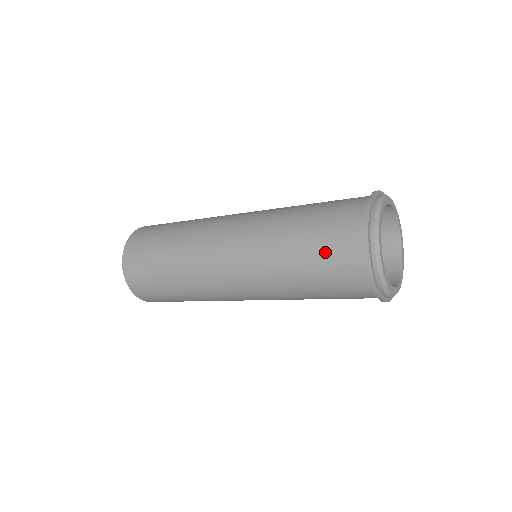
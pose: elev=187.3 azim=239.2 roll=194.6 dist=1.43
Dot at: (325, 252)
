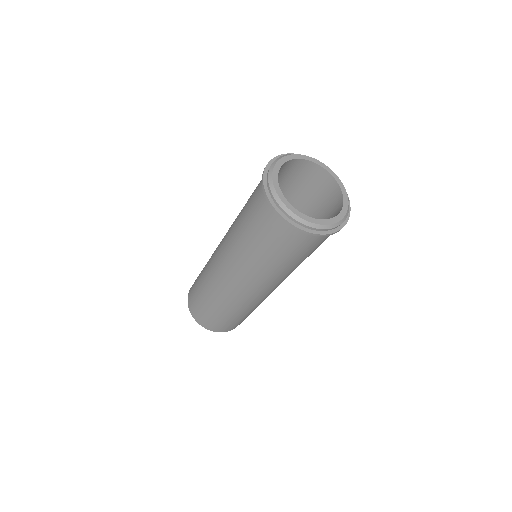
Dot at: (253, 215)
